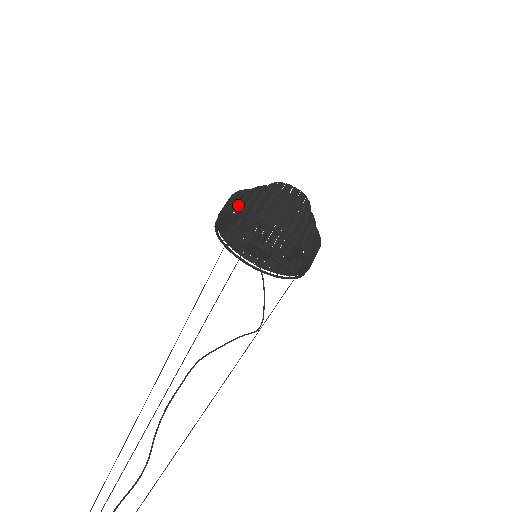
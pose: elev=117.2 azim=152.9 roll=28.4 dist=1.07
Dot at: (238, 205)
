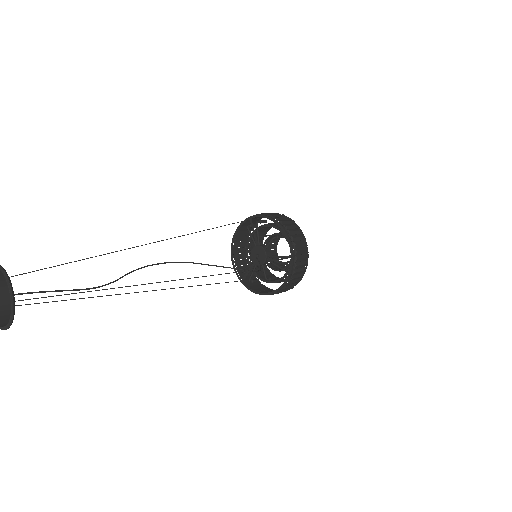
Dot at: (242, 227)
